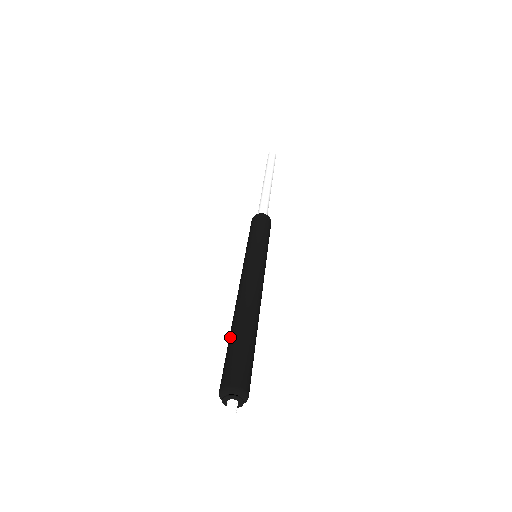
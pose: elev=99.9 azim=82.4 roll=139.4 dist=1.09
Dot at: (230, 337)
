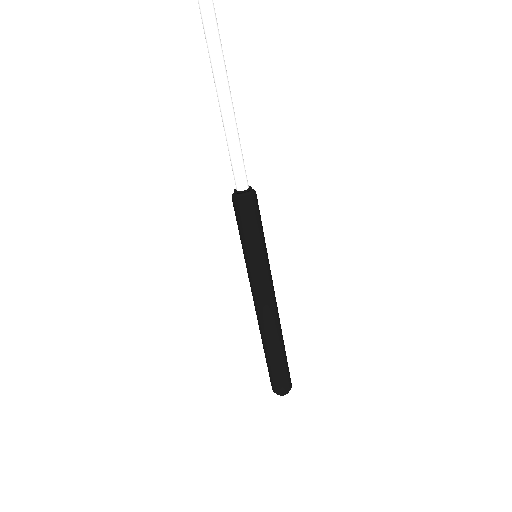
Dot at: (265, 356)
